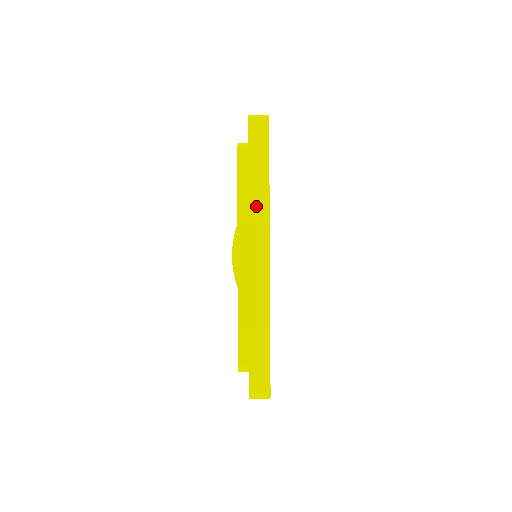
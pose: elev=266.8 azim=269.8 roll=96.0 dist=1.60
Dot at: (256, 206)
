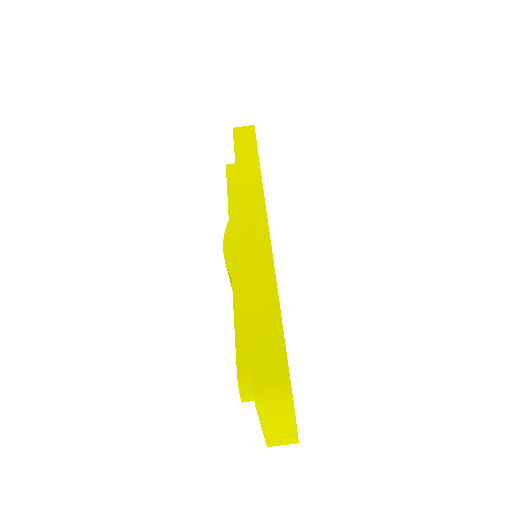
Dot at: (246, 183)
